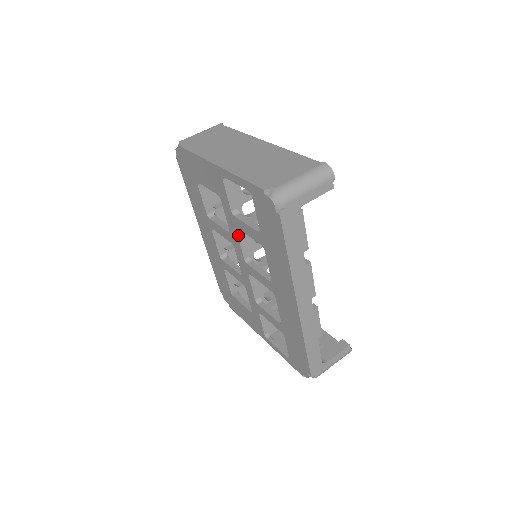
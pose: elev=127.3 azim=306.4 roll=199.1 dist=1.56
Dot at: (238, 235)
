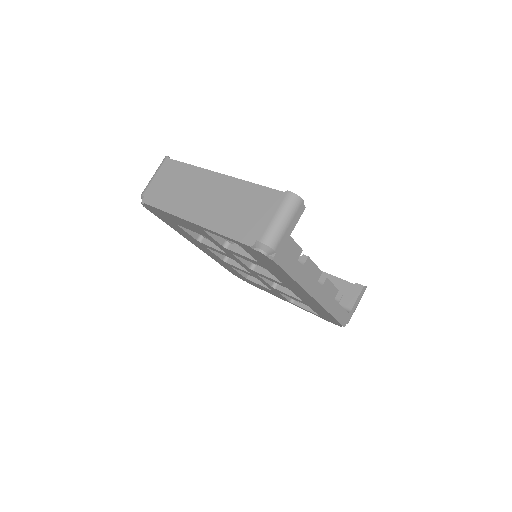
Dot at: (236, 257)
